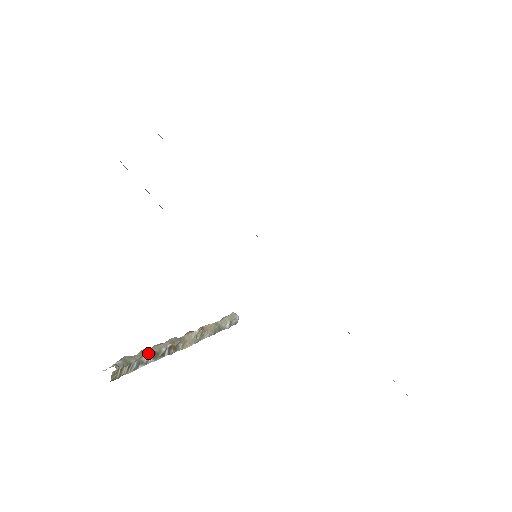
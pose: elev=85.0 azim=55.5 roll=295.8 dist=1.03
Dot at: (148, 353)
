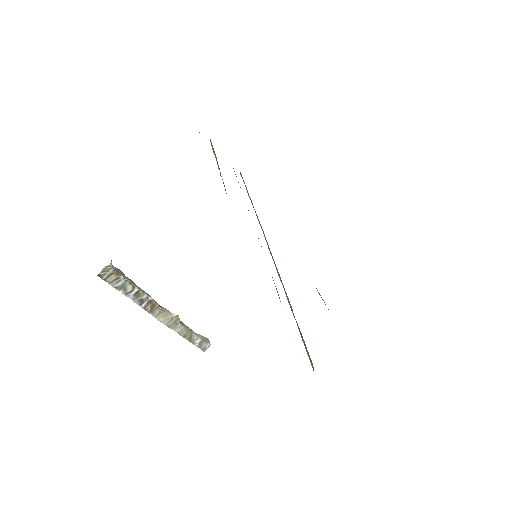
Dot at: (135, 285)
